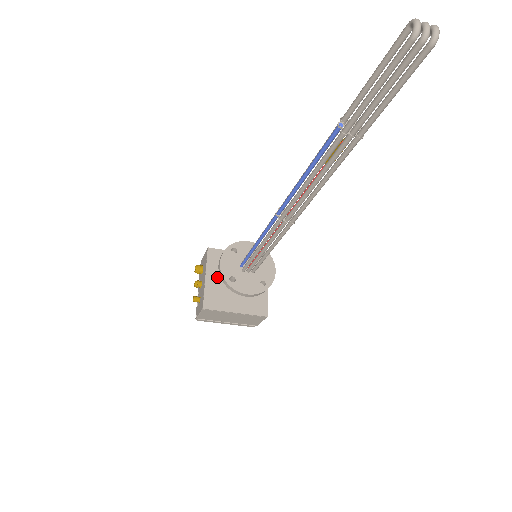
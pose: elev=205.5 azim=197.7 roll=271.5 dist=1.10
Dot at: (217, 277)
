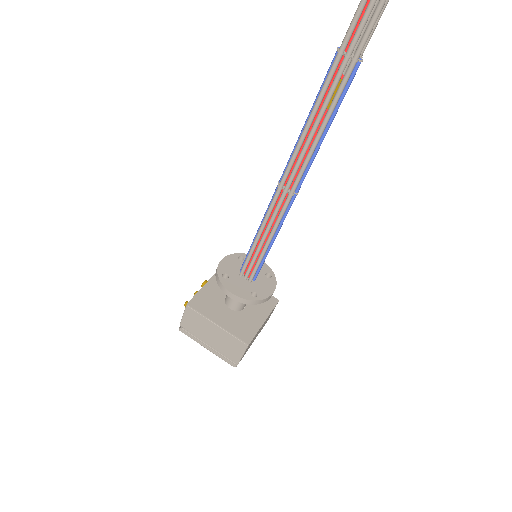
Dot at: (217, 289)
